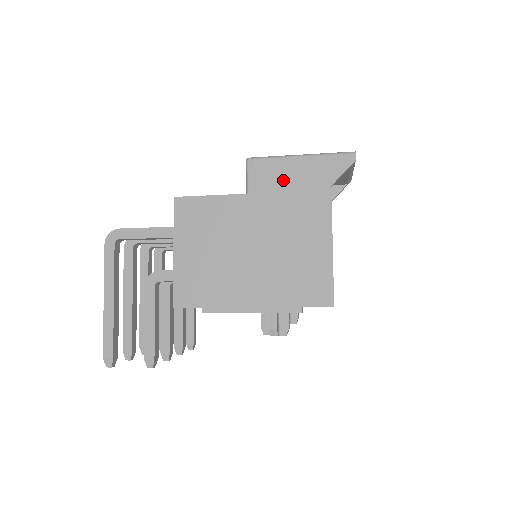
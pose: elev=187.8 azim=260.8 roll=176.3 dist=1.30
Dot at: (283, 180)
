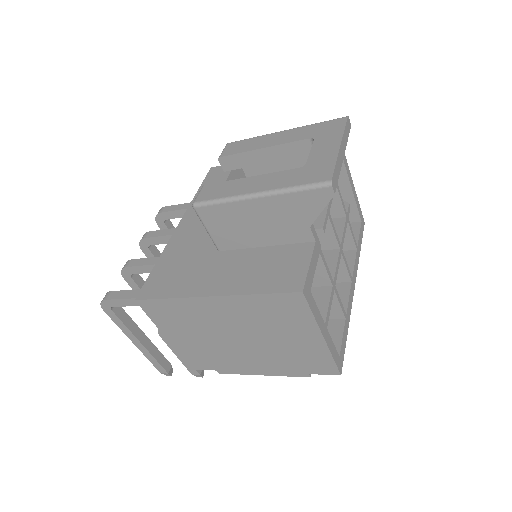
Dot at: (247, 225)
